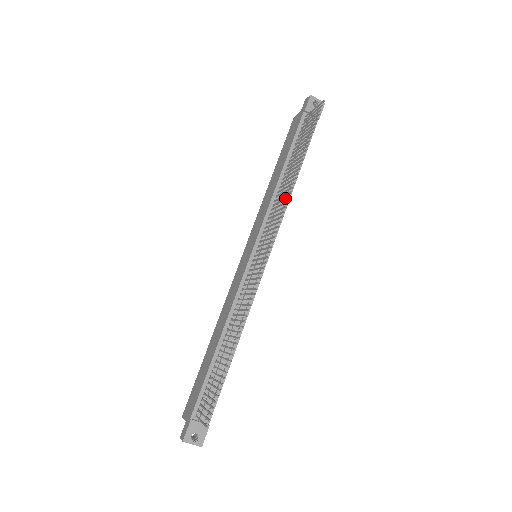
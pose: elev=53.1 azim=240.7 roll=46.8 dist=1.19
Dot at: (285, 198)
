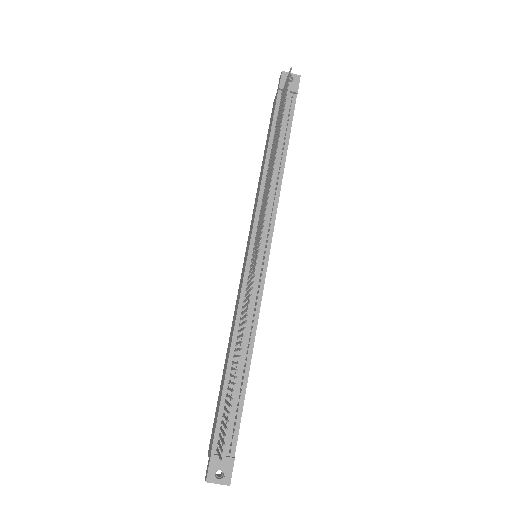
Dot at: occluded
